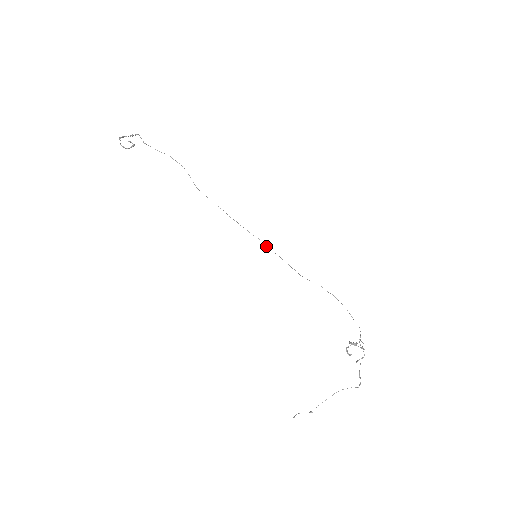
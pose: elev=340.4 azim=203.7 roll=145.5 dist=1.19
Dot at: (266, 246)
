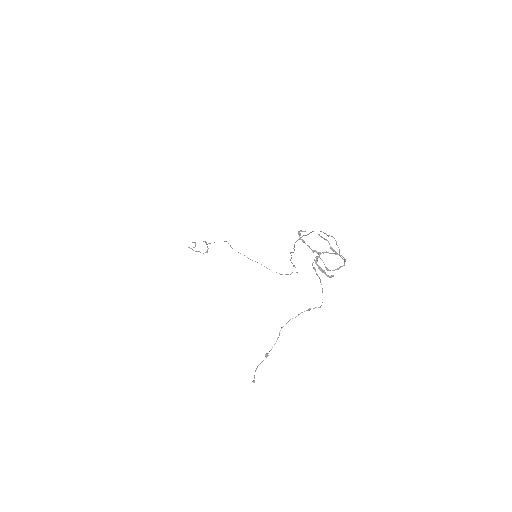
Dot at: (296, 272)
